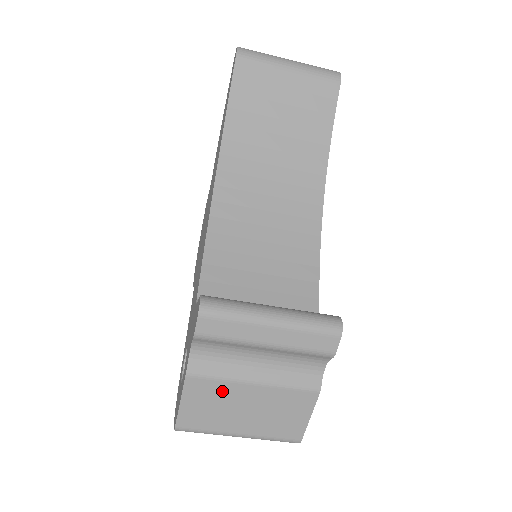
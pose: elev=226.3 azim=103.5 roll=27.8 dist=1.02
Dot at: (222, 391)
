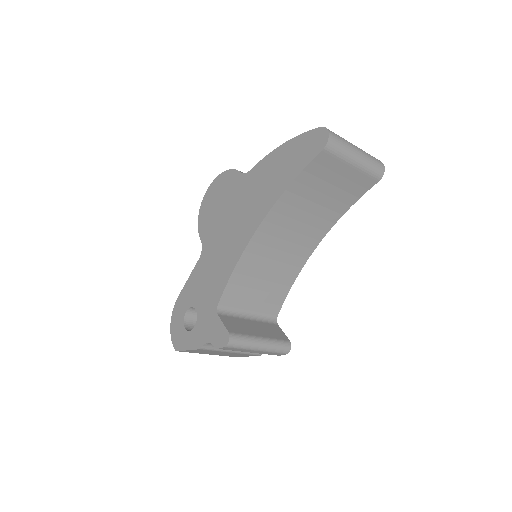
Dot at: (213, 351)
